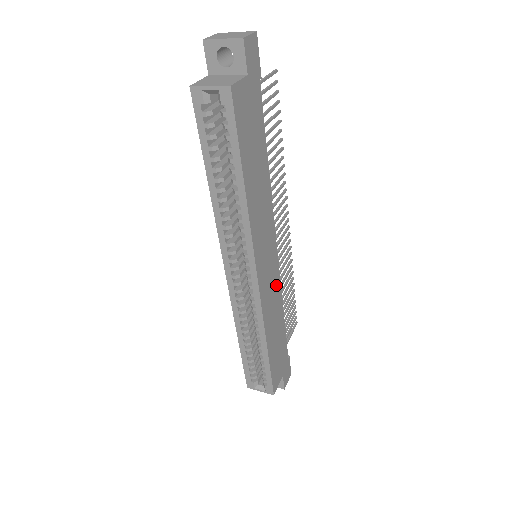
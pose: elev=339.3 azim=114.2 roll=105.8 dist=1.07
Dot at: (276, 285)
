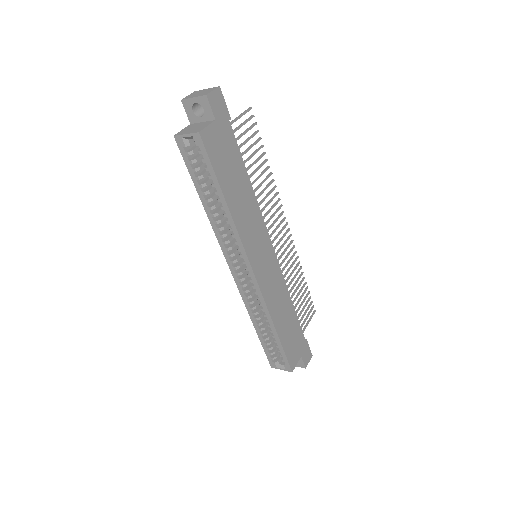
Dot at: (278, 278)
